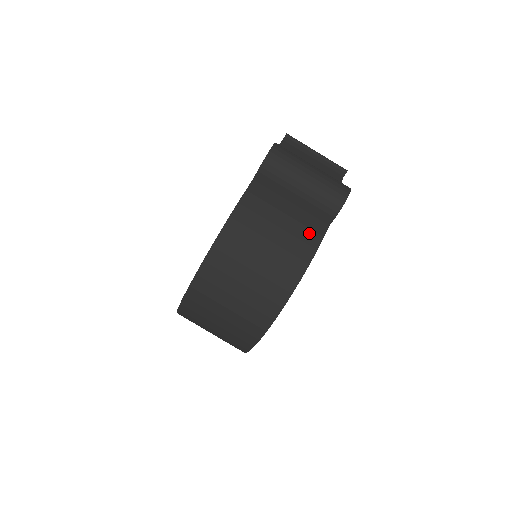
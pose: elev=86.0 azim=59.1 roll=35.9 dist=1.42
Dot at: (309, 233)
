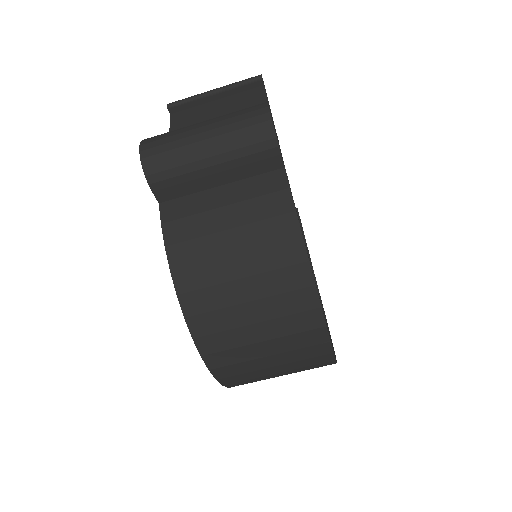
Dot at: (269, 201)
